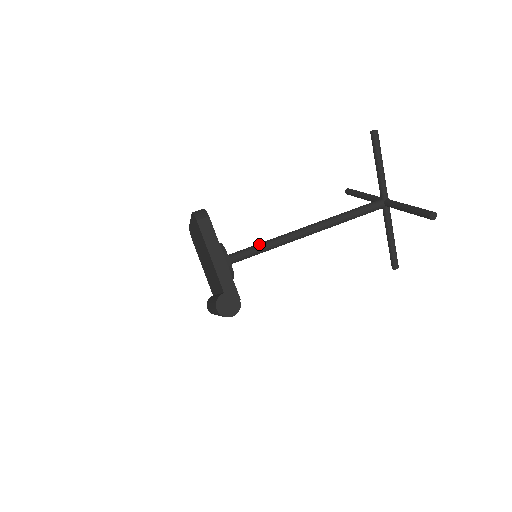
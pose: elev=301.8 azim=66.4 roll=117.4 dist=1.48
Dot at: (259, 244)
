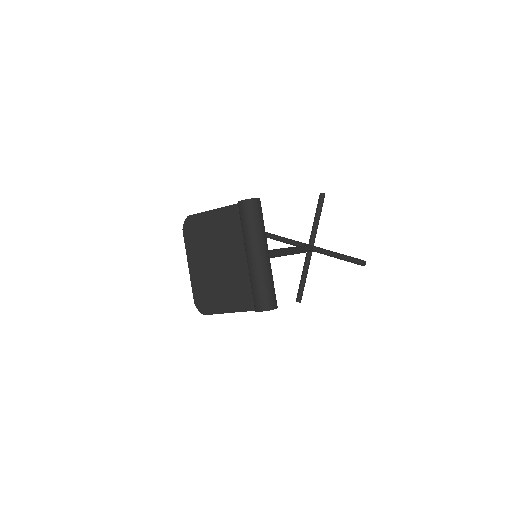
Dot at: occluded
